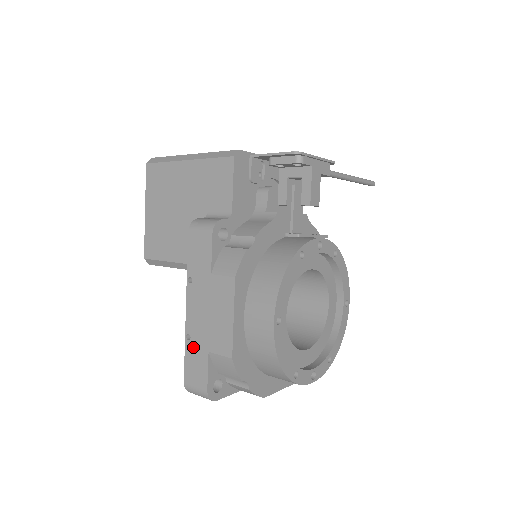
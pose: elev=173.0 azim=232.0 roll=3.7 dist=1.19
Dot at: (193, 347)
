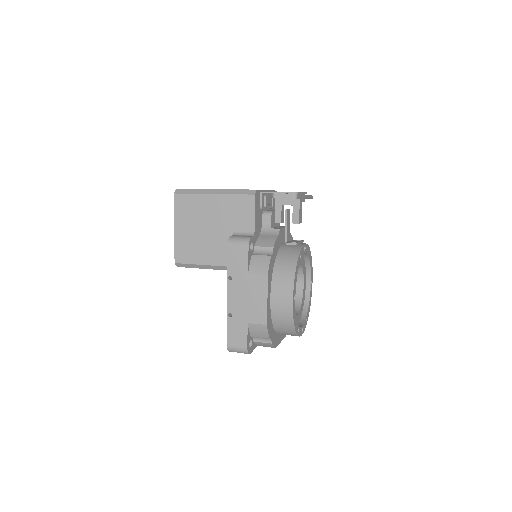
Dot at: (234, 321)
